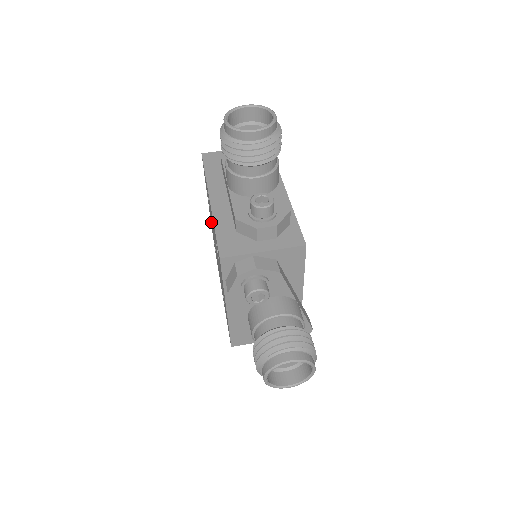
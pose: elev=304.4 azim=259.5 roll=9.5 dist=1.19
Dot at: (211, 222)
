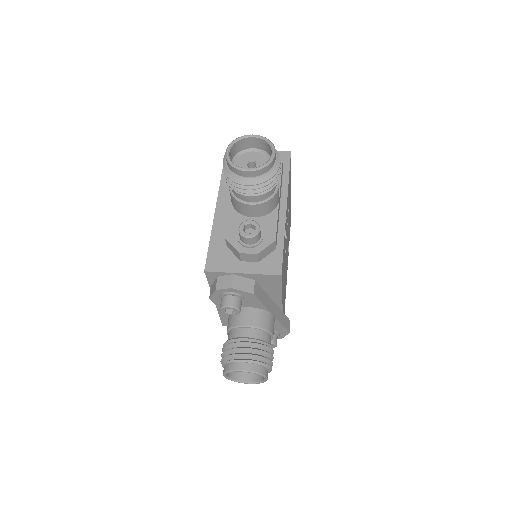
Dot at: occluded
